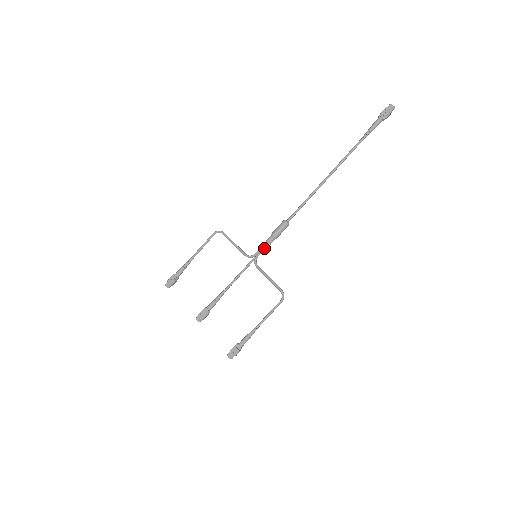
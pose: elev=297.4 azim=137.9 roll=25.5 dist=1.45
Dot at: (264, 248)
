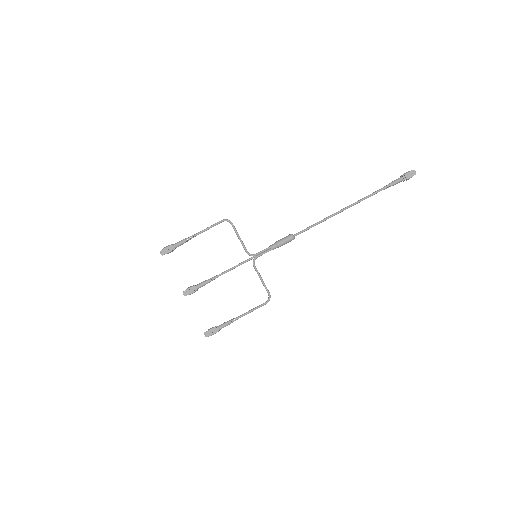
Dot at: (266, 252)
